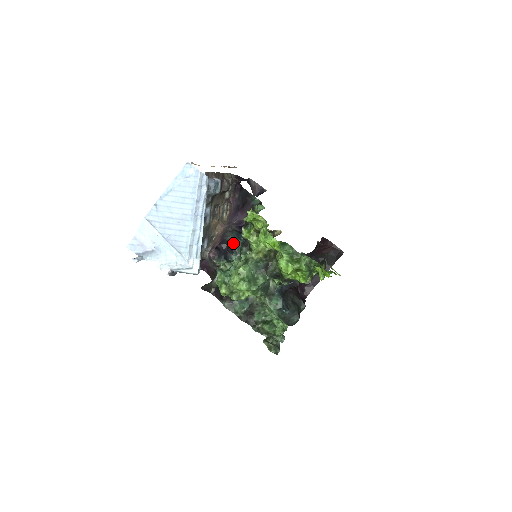
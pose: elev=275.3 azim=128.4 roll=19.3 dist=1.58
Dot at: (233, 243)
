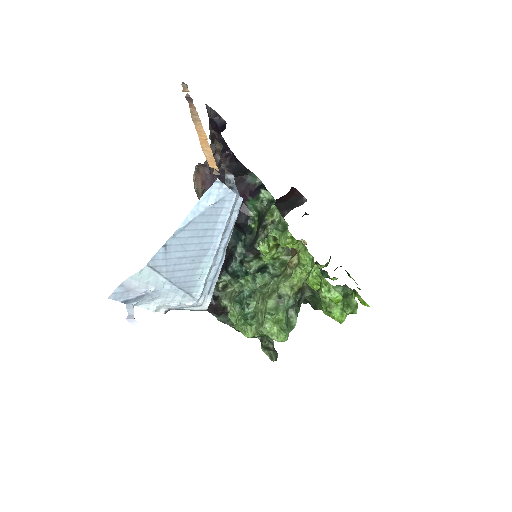
Dot at: (234, 247)
